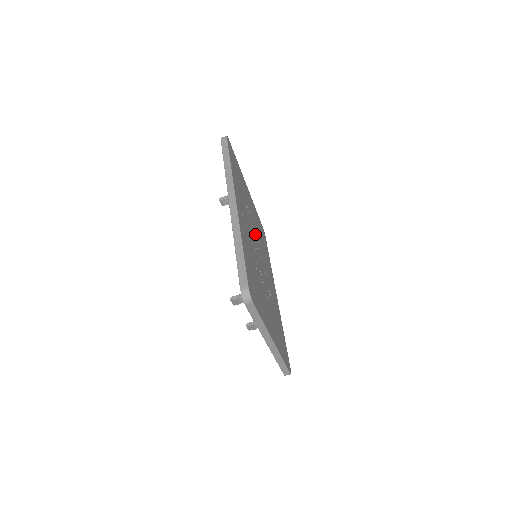
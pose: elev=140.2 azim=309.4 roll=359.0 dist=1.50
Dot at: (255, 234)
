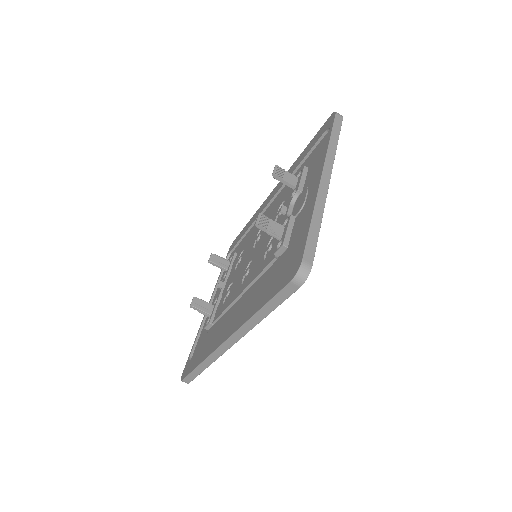
Dot at: occluded
